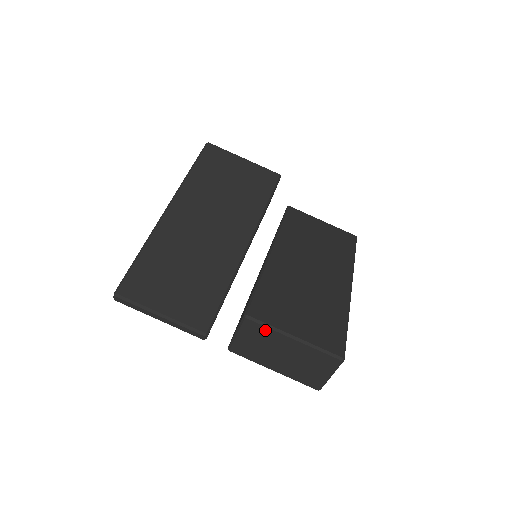
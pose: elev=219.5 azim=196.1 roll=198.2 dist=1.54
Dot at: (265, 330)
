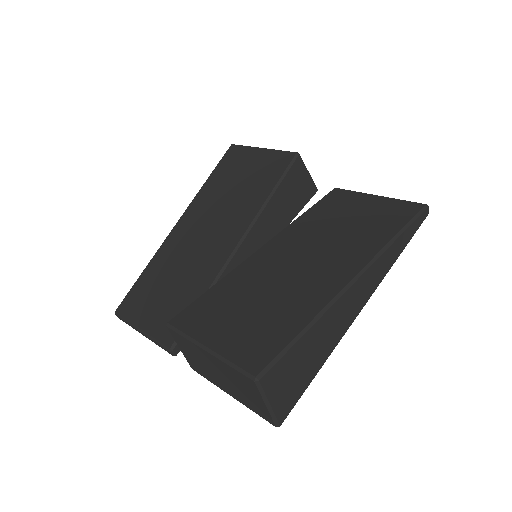
Dot at: (185, 340)
